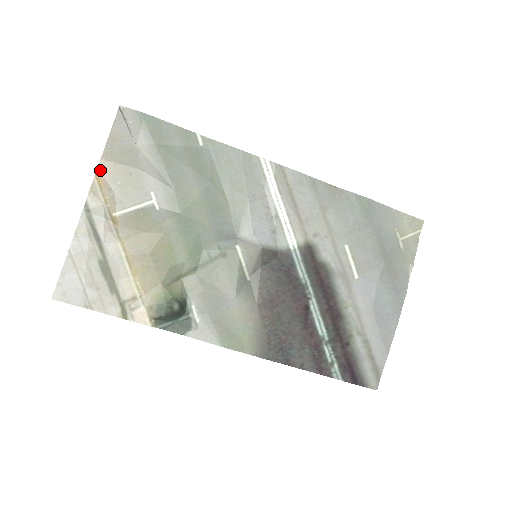
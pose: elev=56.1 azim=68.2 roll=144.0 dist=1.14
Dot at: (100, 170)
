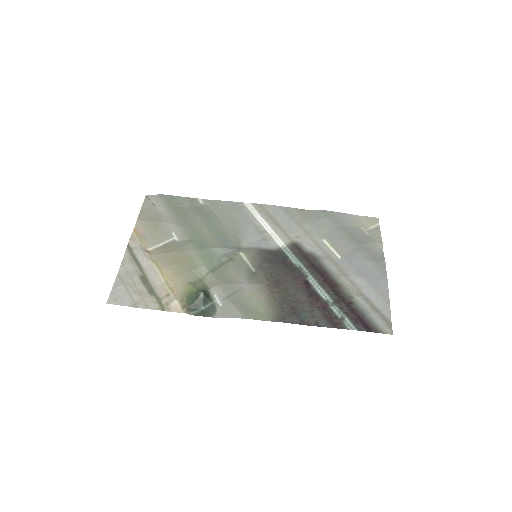
Dot at: (136, 227)
